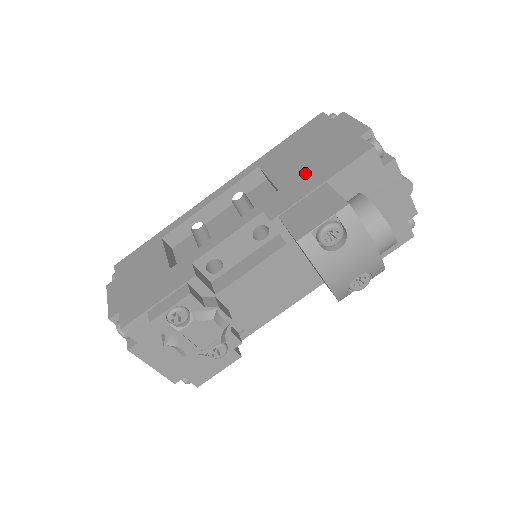
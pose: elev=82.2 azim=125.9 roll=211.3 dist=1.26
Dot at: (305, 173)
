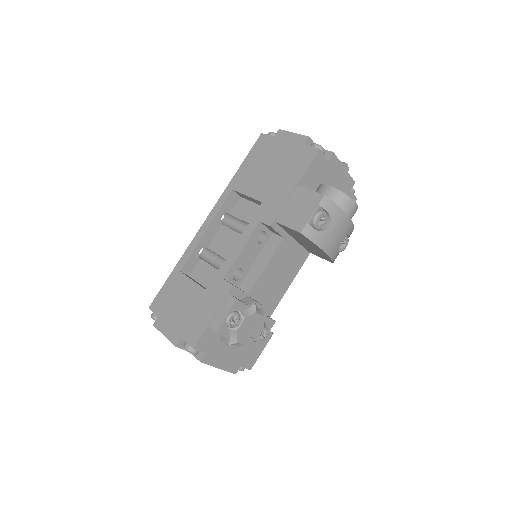
Dot at: (277, 183)
